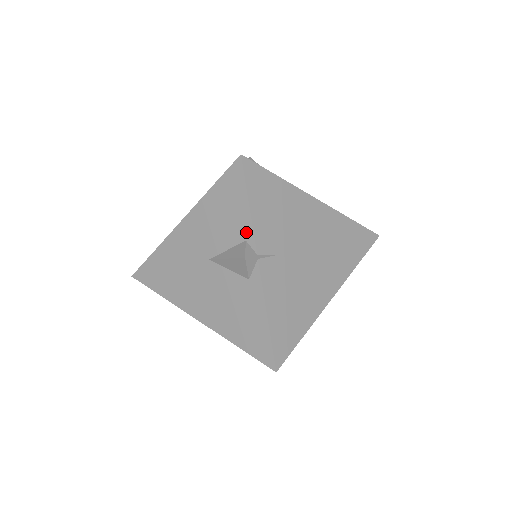
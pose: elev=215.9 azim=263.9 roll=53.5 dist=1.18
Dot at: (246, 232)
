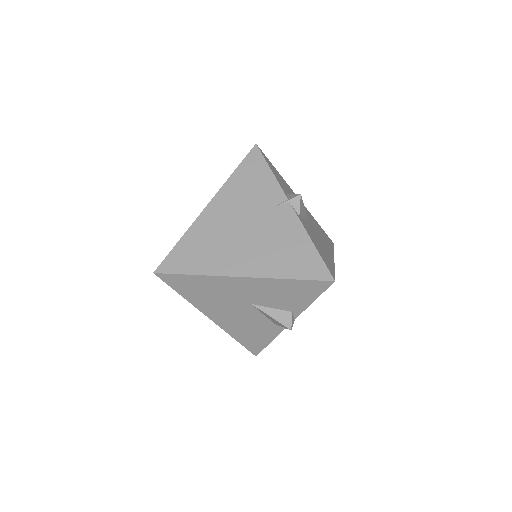
Dot at: (297, 310)
